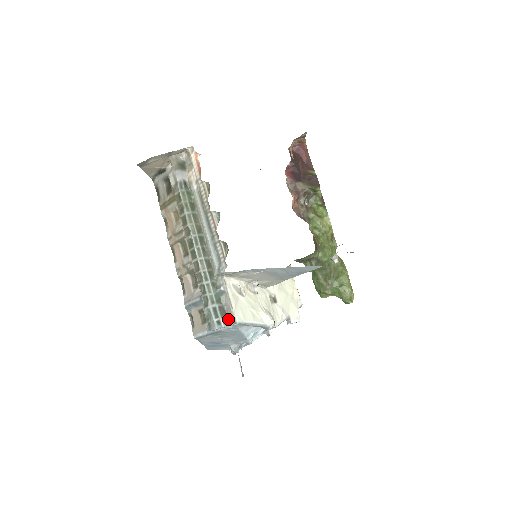
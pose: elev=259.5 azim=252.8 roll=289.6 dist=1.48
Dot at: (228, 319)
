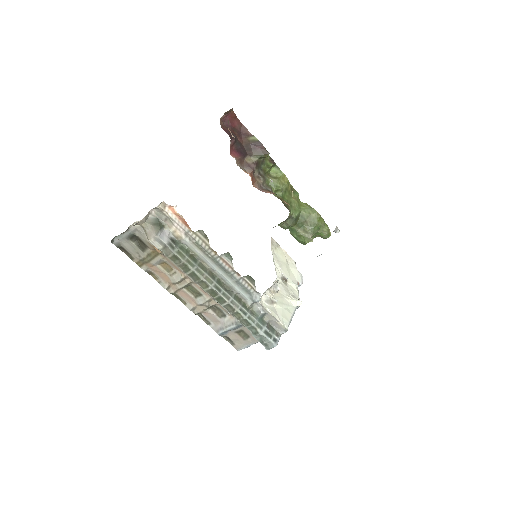
Dot at: (278, 331)
